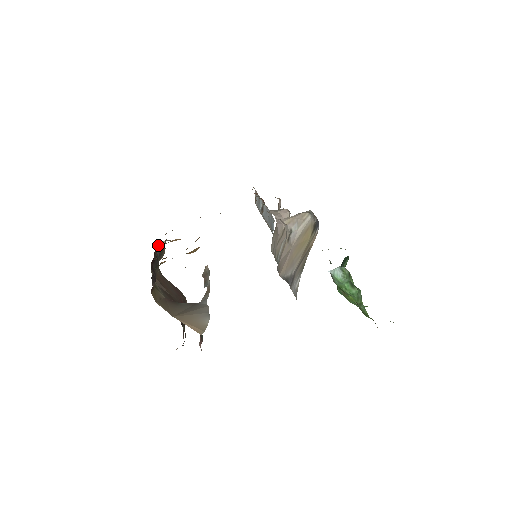
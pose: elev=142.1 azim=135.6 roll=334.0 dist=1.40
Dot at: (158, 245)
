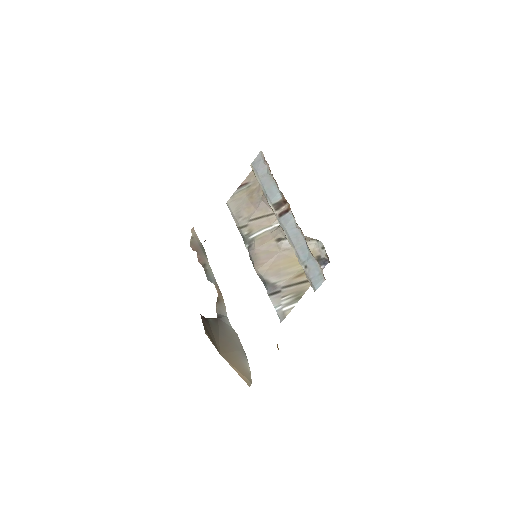
Dot at: occluded
